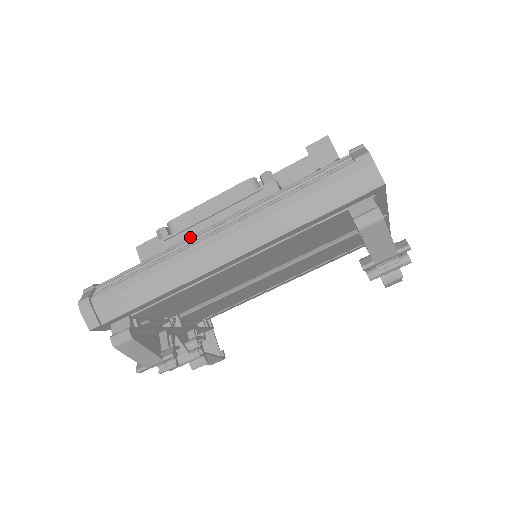
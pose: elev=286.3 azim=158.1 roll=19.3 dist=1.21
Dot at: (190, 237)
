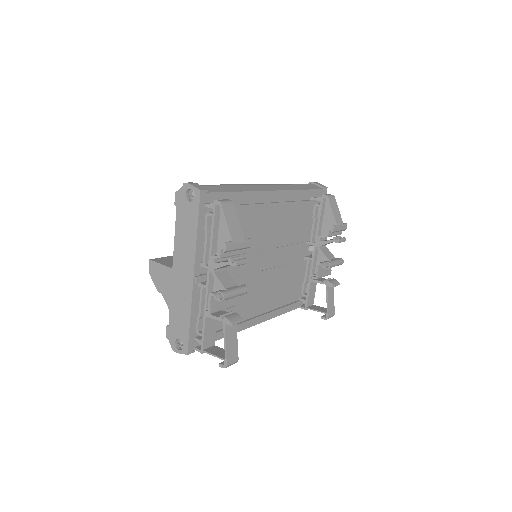
Dot at: occluded
